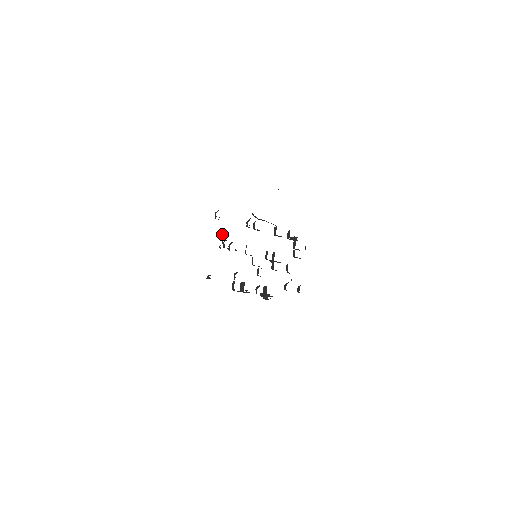
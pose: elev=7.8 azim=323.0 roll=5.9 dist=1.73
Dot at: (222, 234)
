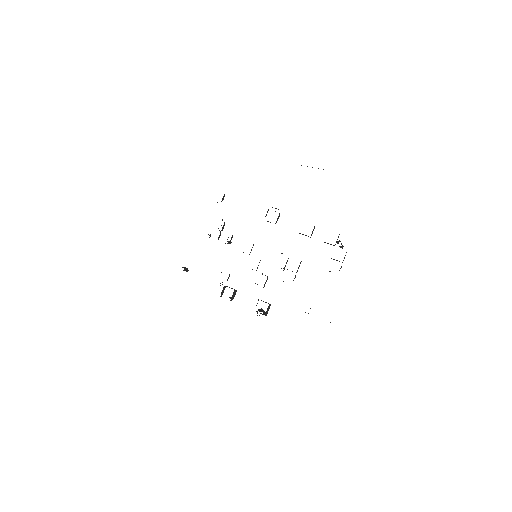
Dot at: occluded
